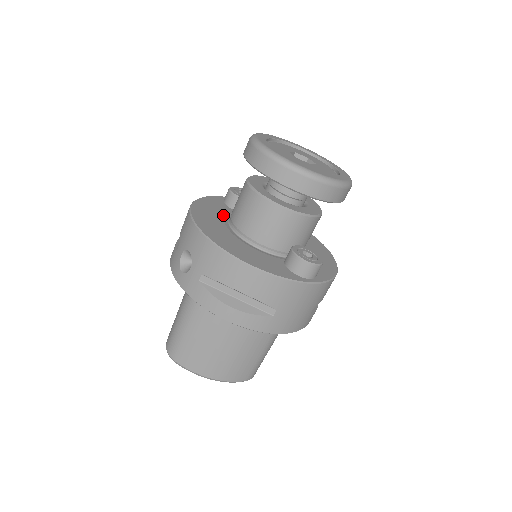
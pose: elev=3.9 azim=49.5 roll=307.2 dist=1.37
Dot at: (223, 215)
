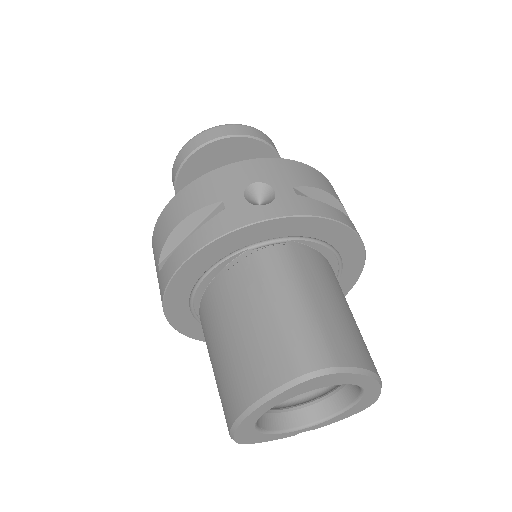
Dot at: occluded
